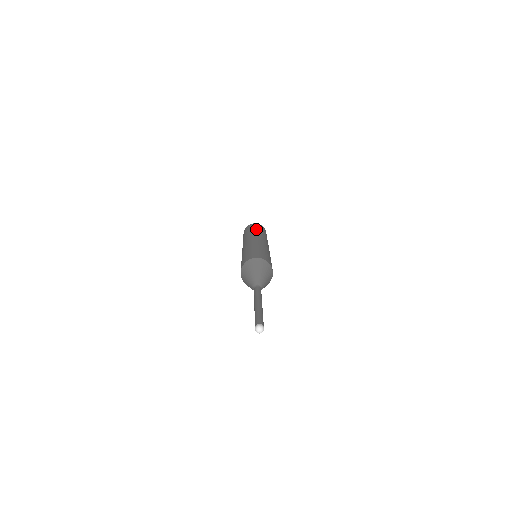
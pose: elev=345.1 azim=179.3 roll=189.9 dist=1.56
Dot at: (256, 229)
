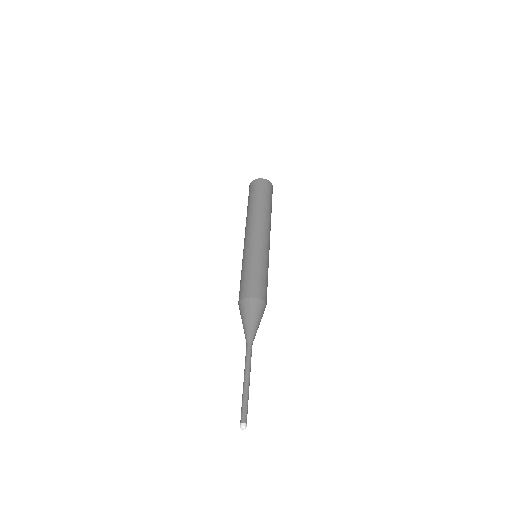
Dot at: (259, 202)
